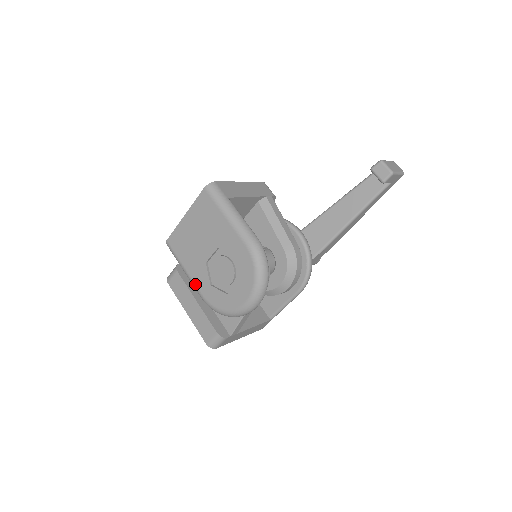
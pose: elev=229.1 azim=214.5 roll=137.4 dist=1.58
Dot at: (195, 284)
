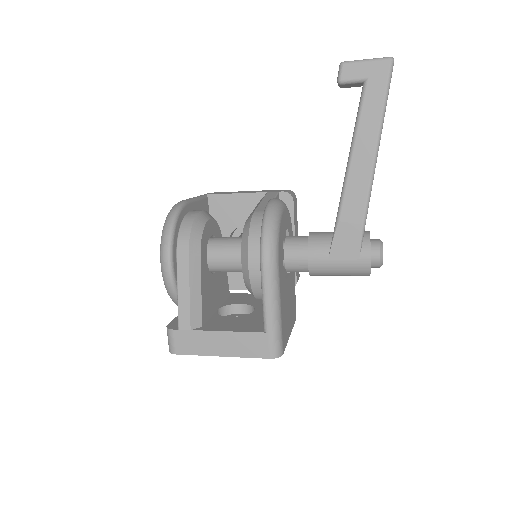
Dot at: occluded
